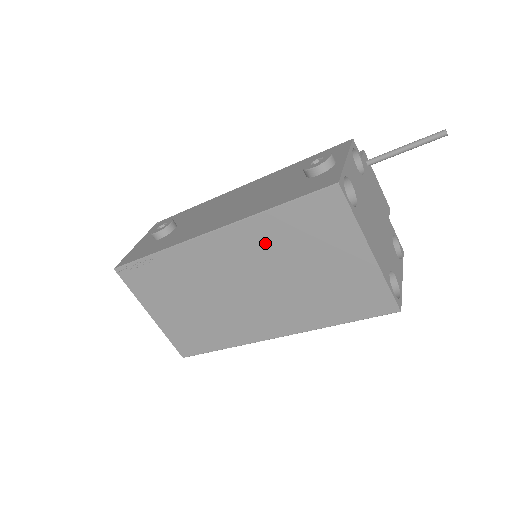
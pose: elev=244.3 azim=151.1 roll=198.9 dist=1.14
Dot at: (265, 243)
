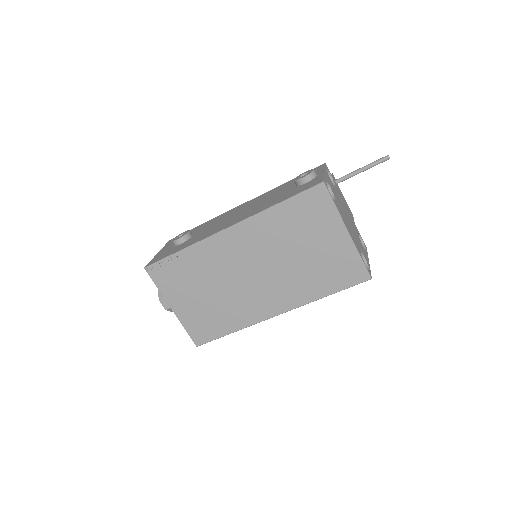
Dot at: (270, 233)
